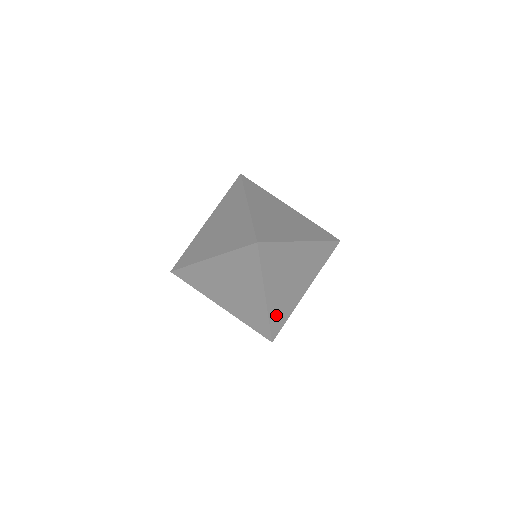
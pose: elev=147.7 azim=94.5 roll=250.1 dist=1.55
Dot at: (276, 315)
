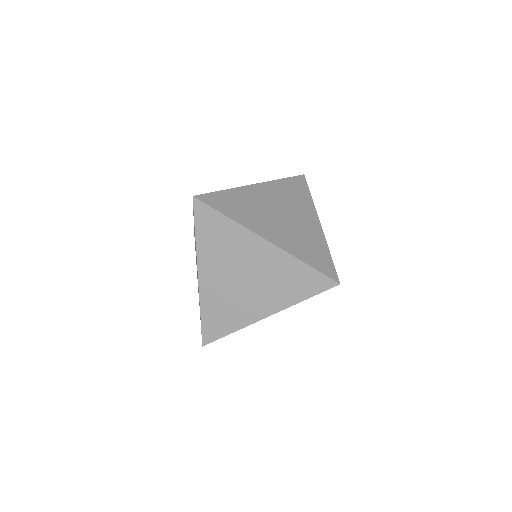
Dot at: (213, 313)
